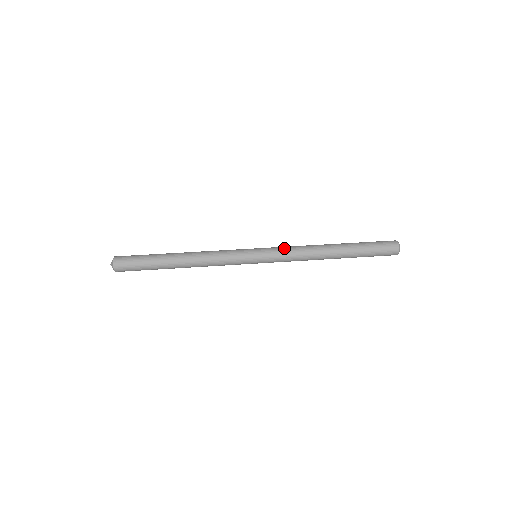
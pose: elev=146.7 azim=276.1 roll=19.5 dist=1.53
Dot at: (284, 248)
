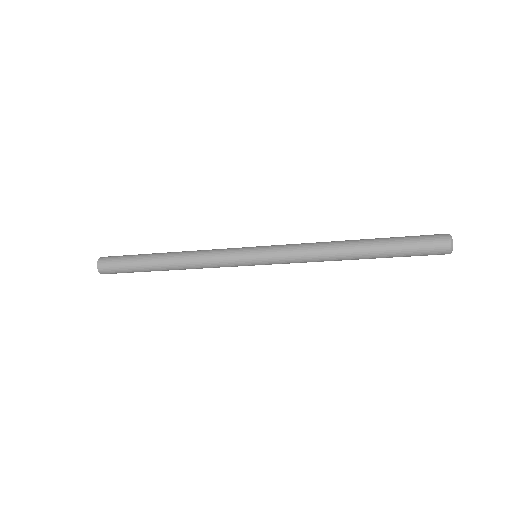
Dot at: (289, 244)
